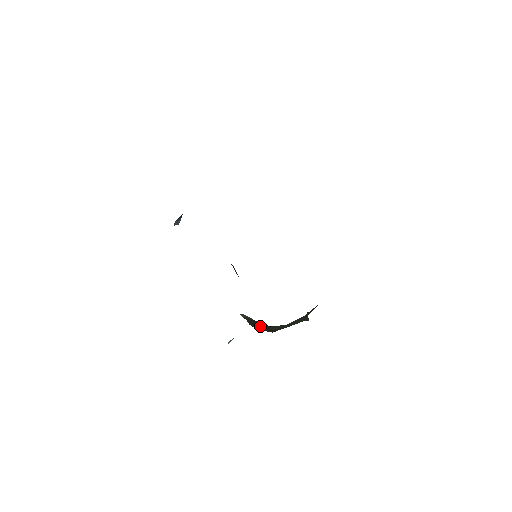
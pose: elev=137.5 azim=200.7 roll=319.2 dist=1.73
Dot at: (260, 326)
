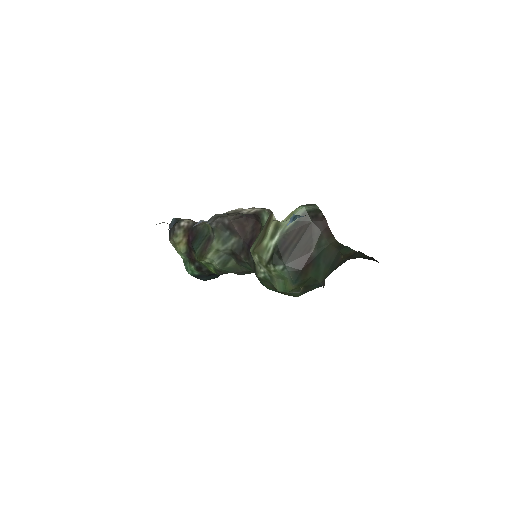
Dot at: (300, 246)
